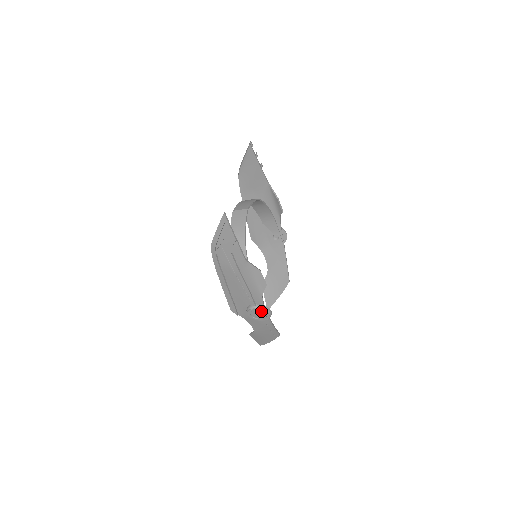
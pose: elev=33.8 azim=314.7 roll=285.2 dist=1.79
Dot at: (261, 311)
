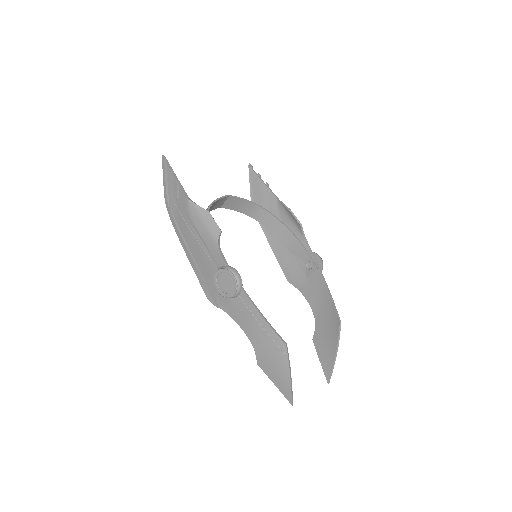
Dot at: (223, 271)
